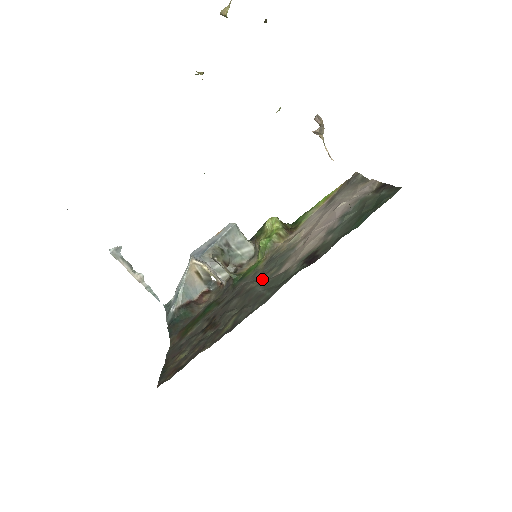
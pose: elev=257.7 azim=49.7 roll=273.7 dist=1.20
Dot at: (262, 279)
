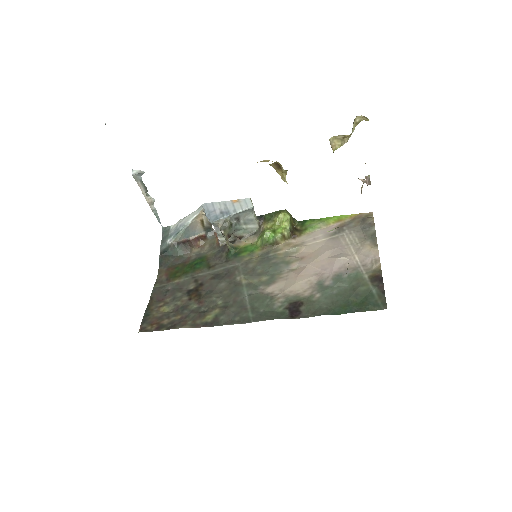
Dot at: (252, 279)
